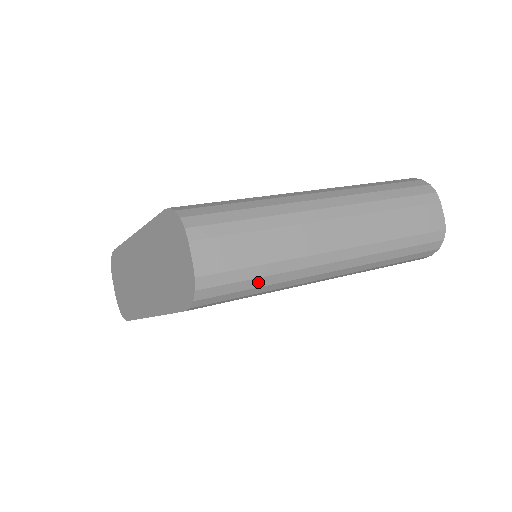
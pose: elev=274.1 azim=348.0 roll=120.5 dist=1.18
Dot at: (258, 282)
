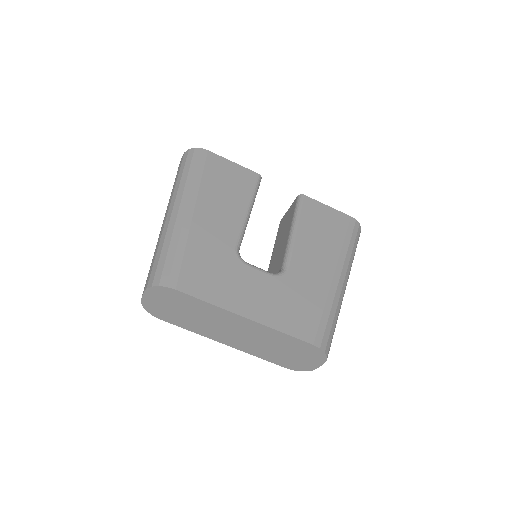
Dot at: occluded
